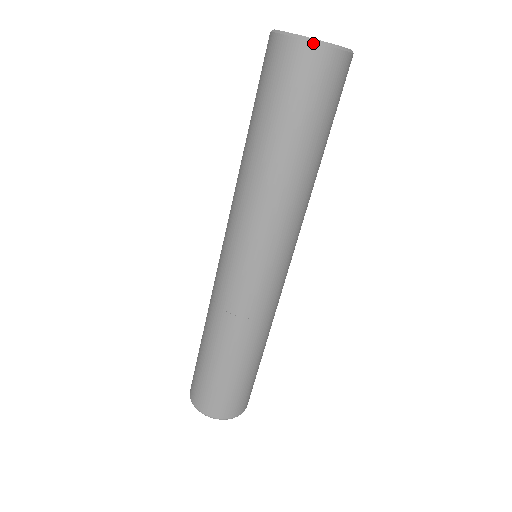
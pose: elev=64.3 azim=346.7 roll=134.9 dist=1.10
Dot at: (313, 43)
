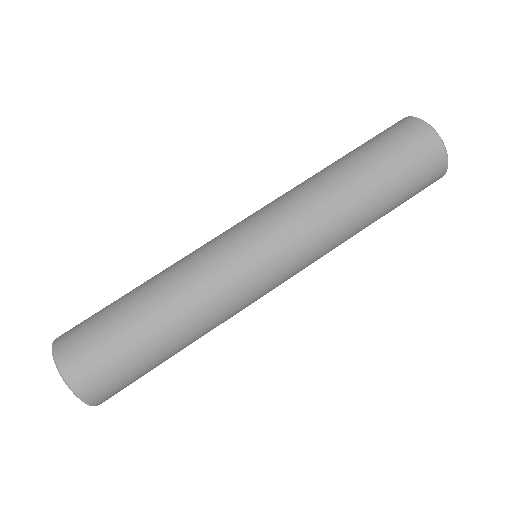
Dot at: (412, 117)
